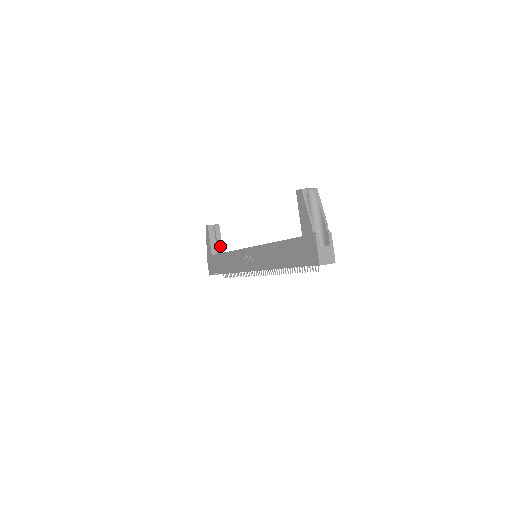
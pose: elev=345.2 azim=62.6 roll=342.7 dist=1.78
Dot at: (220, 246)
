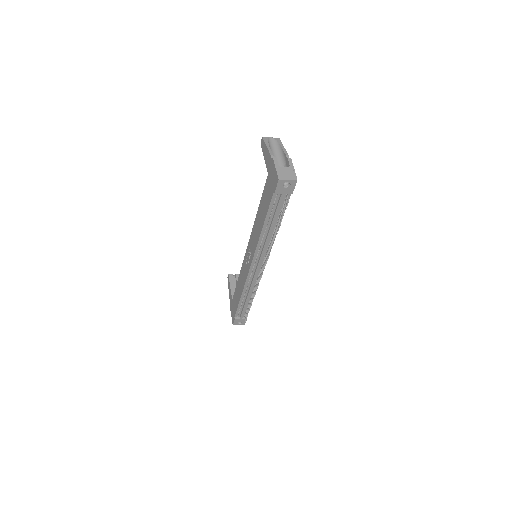
Dot at: occluded
